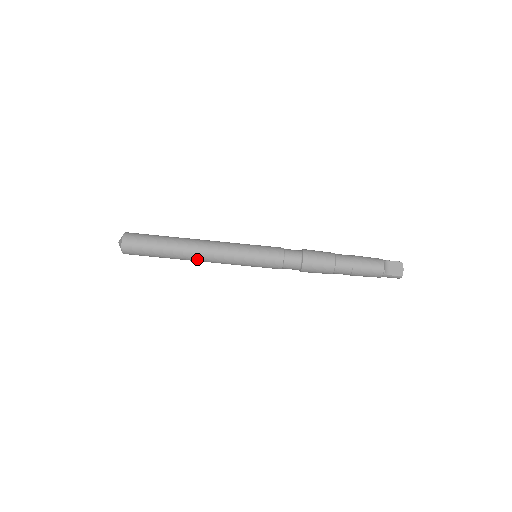
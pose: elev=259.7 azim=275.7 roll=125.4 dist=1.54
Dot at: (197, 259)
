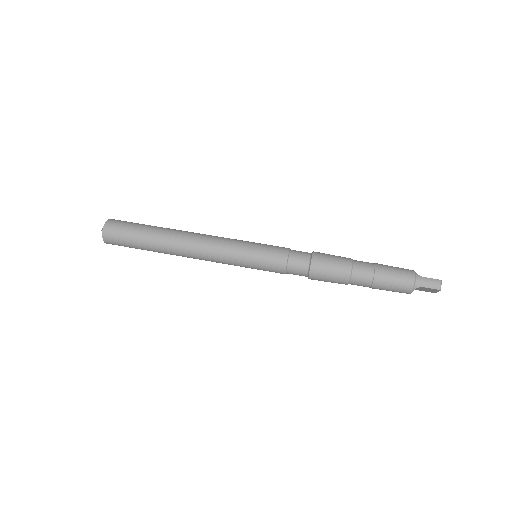
Dot at: (188, 238)
